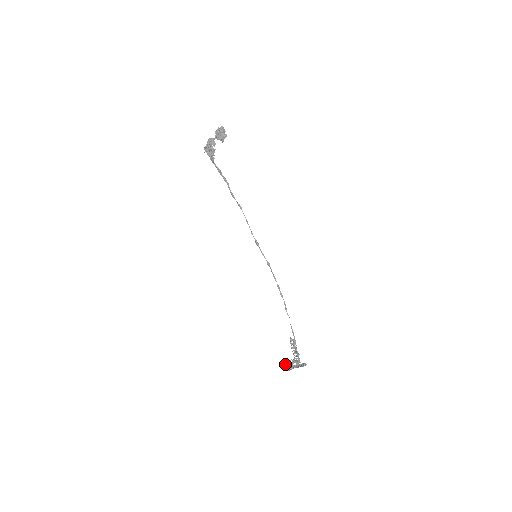
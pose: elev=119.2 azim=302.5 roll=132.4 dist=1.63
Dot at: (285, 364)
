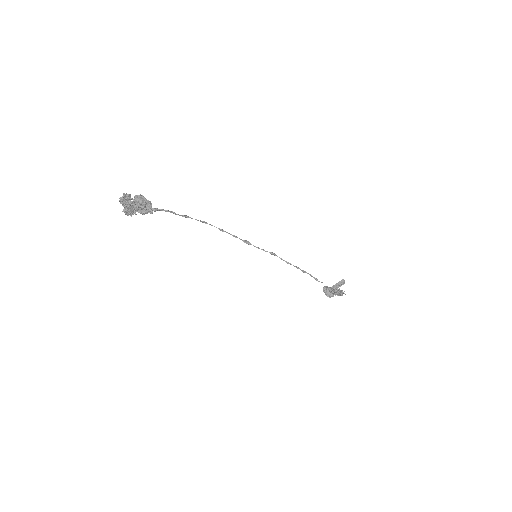
Dot at: (328, 295)
